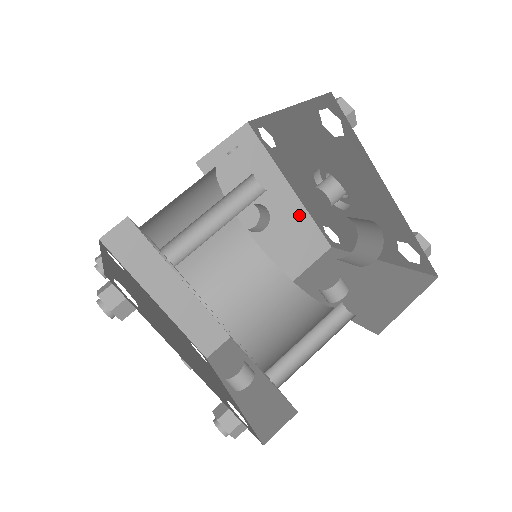
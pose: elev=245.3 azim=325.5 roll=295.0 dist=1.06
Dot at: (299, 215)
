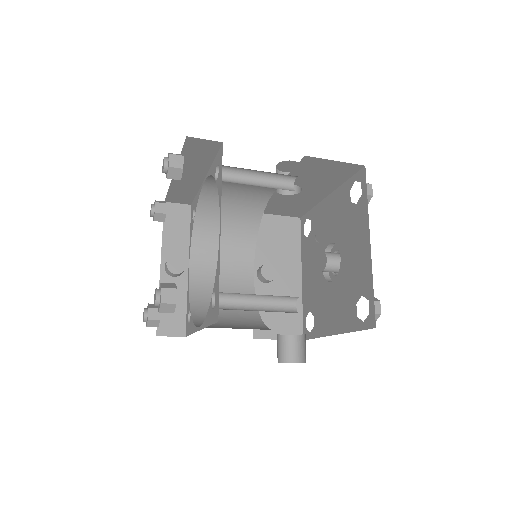
Dot at: (310, 203)
